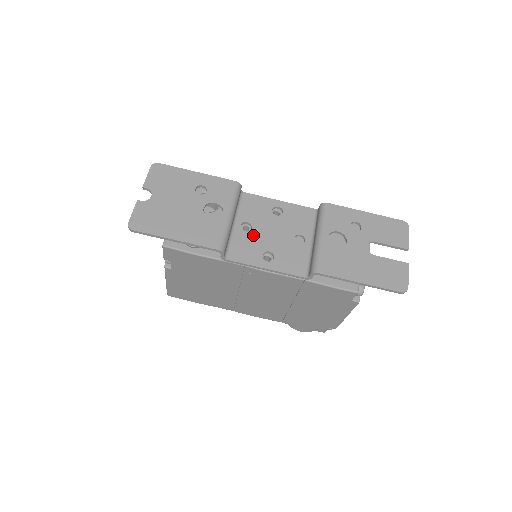
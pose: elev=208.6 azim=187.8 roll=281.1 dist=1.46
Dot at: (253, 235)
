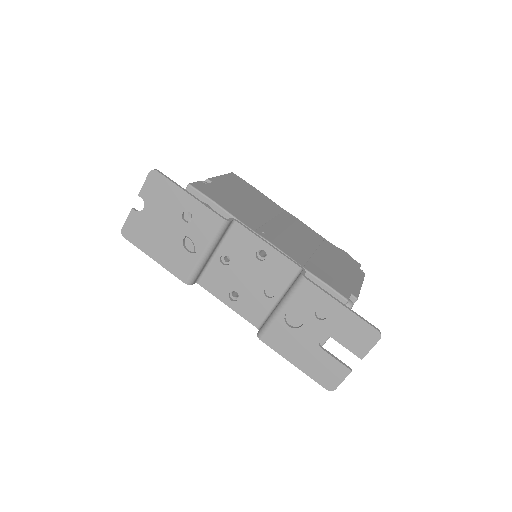
Dot at: (228, 271)
